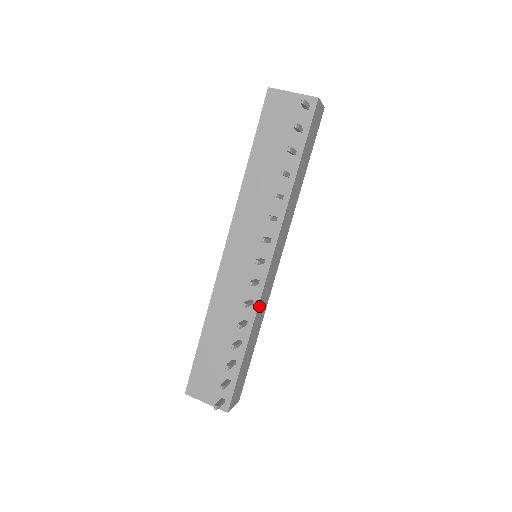
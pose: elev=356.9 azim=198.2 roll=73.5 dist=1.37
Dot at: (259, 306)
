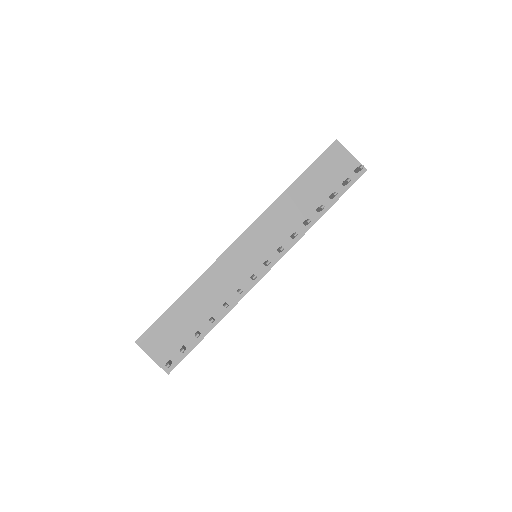
Dot at: occluded
